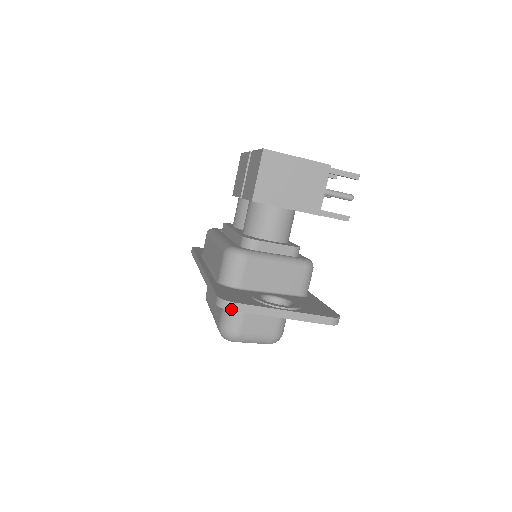
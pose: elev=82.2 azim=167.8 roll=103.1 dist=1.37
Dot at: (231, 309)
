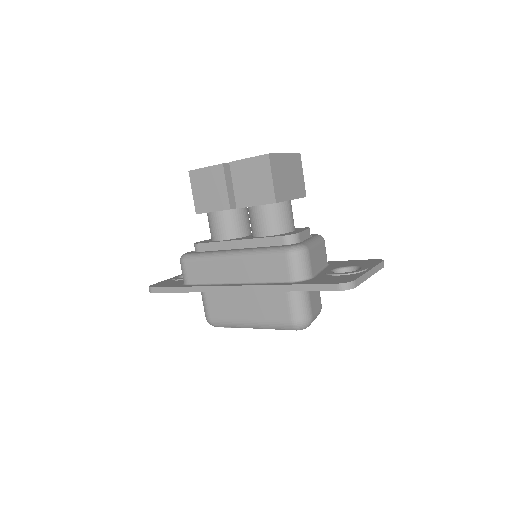
Dot at: (355, 286)
